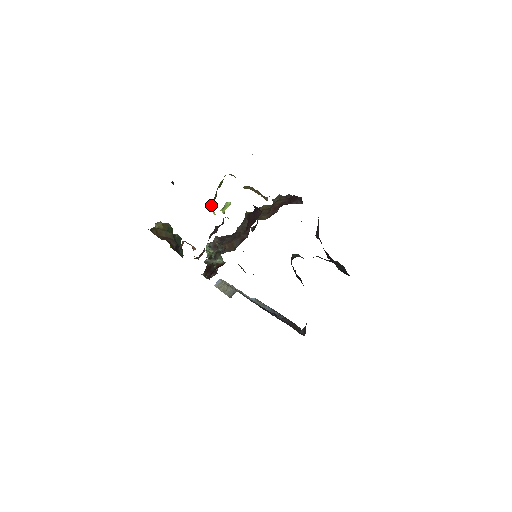
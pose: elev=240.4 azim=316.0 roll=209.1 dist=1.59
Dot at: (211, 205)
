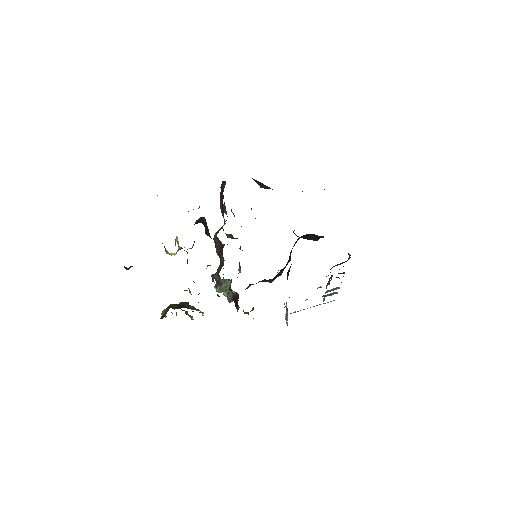
Dot at: (166, 252)
